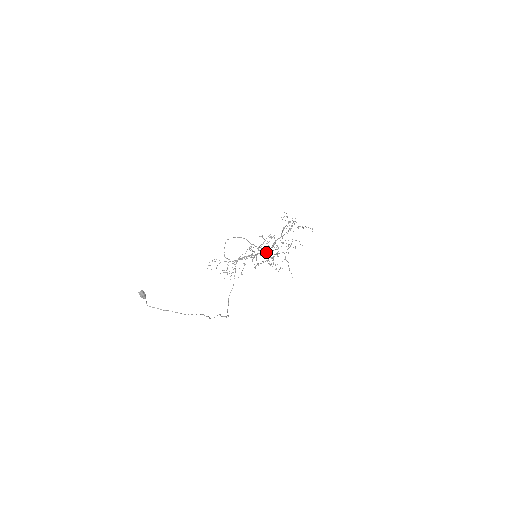
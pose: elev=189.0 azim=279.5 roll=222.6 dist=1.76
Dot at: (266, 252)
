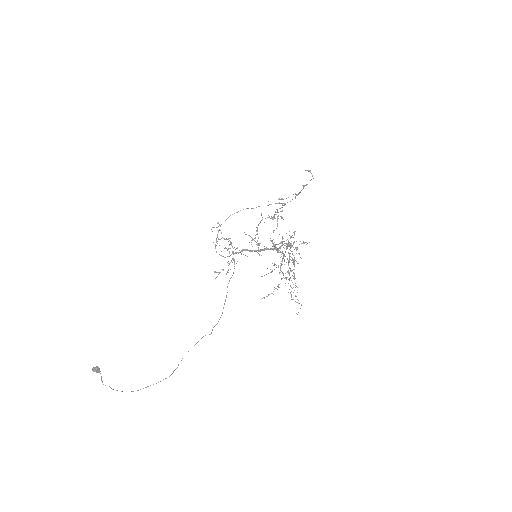
Dot at: (272, 249)
